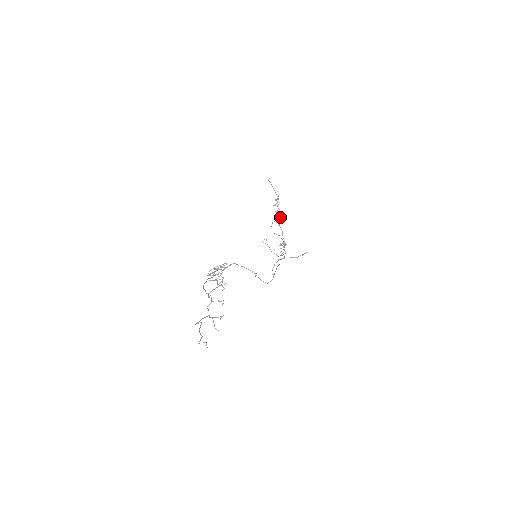
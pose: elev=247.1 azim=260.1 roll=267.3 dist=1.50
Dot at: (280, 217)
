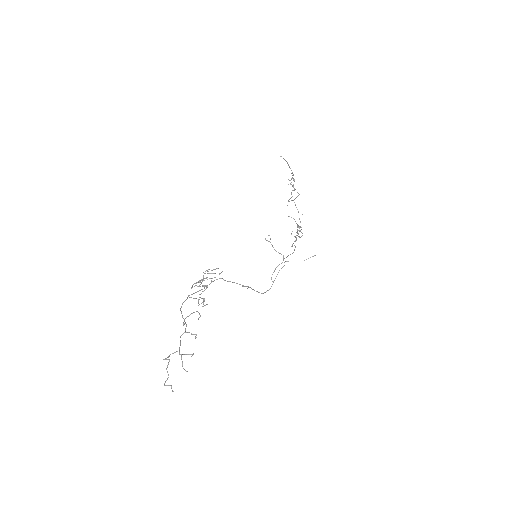
Dot at: occluded
